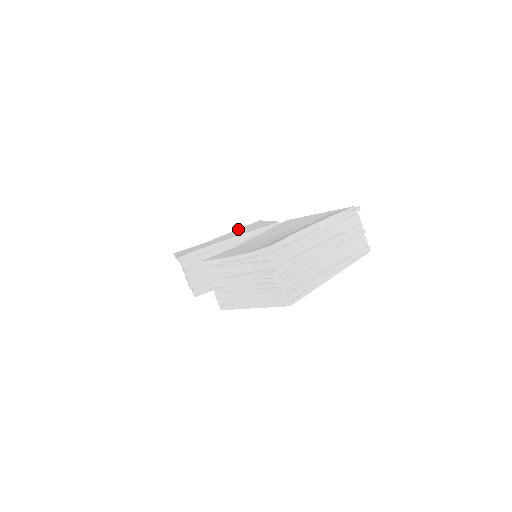
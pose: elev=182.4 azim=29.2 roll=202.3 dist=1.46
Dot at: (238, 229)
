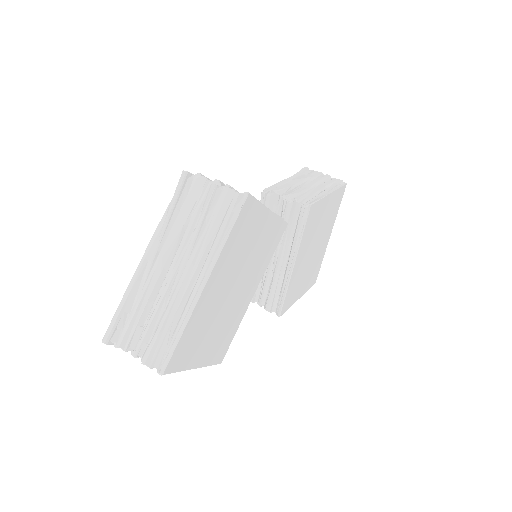
Dot at: occluded
